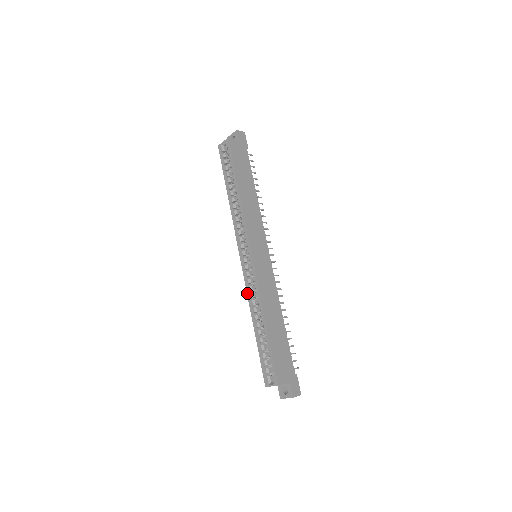
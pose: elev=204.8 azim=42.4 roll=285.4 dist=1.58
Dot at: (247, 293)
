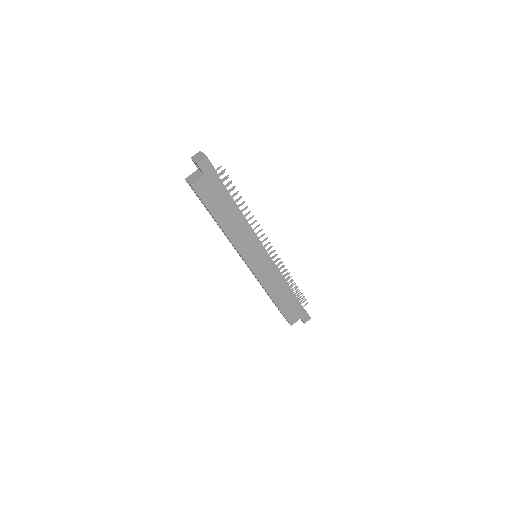
Dot at: occluded
